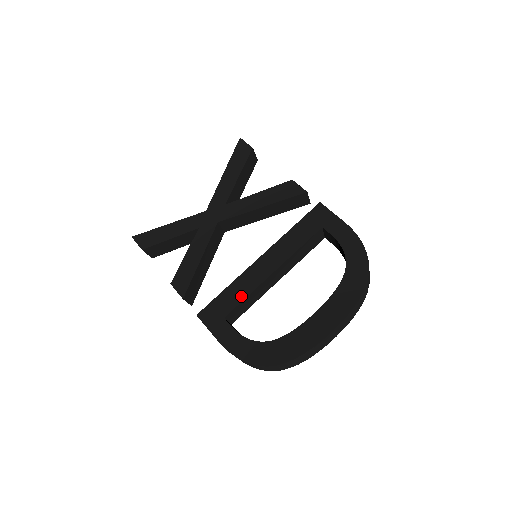
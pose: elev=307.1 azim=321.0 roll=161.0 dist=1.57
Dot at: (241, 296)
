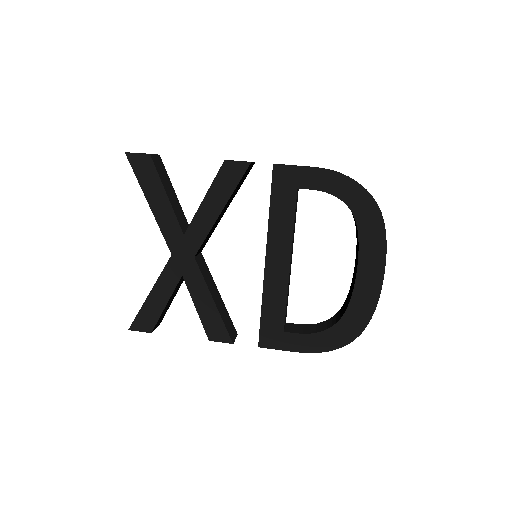
Dot at: (281, 304)
